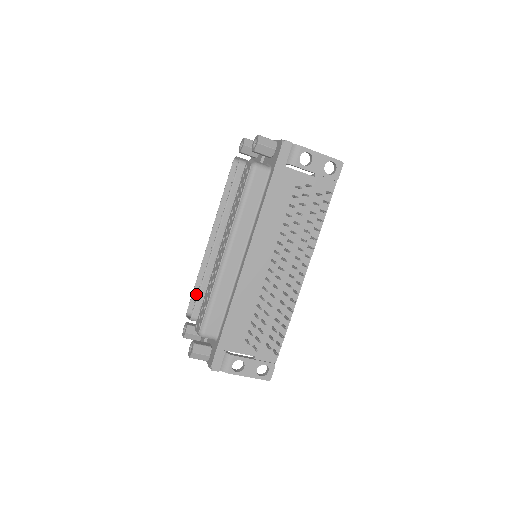
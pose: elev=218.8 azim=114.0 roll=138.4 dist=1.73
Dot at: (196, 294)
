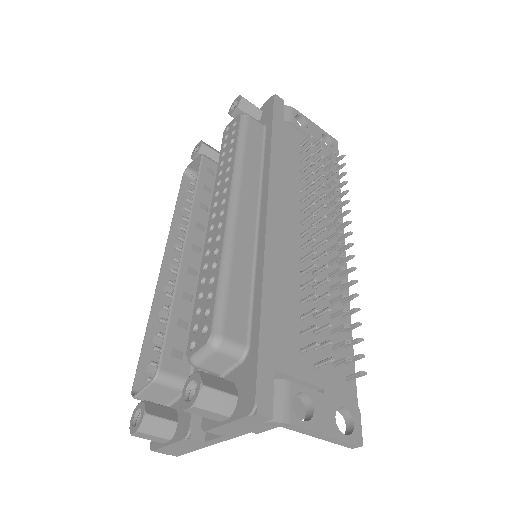
Dot at: (147, 356)
